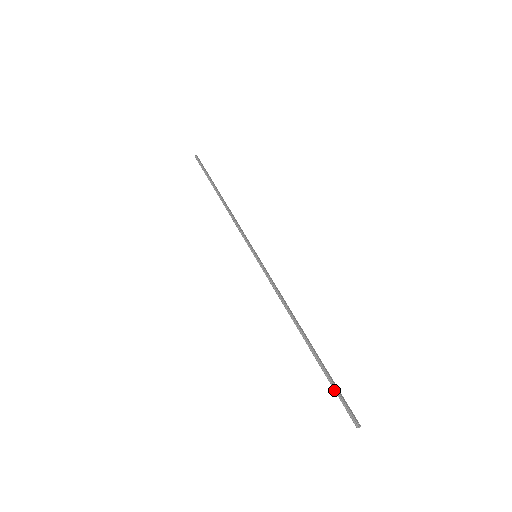
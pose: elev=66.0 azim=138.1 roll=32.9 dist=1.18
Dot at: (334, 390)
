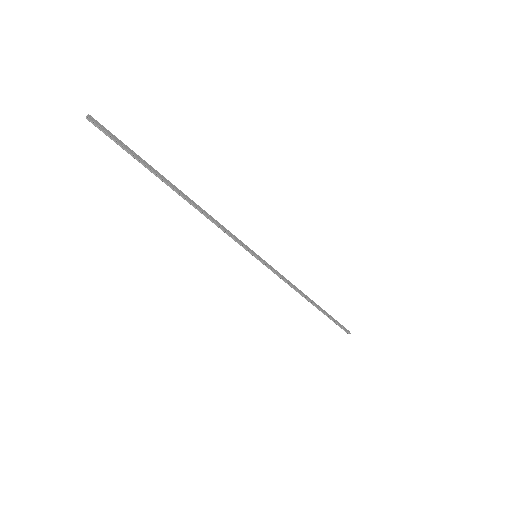
Dot at: (336, 324)
